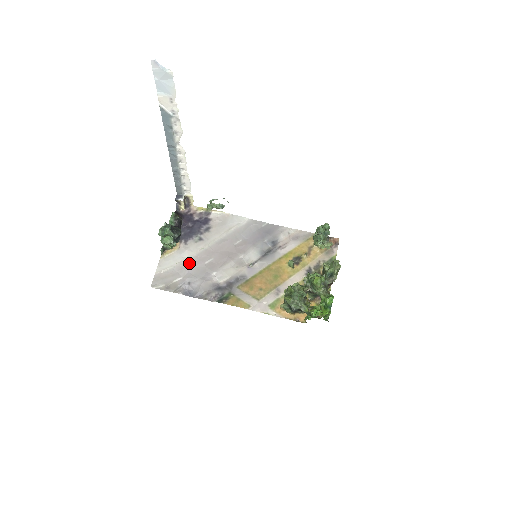
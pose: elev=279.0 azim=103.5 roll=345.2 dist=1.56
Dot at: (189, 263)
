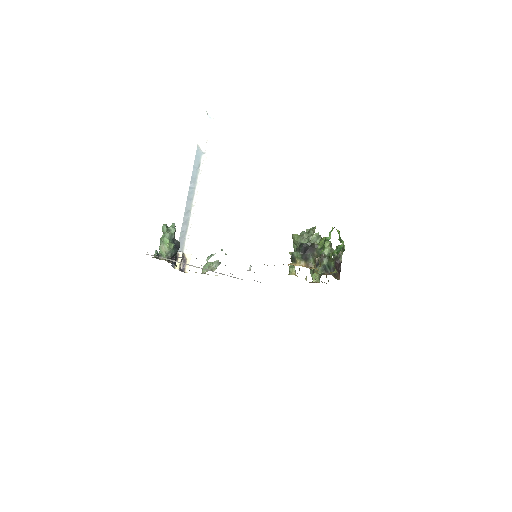
Dot at: occluded
